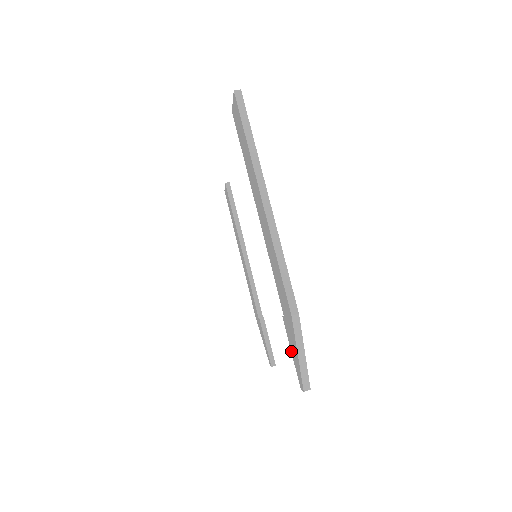
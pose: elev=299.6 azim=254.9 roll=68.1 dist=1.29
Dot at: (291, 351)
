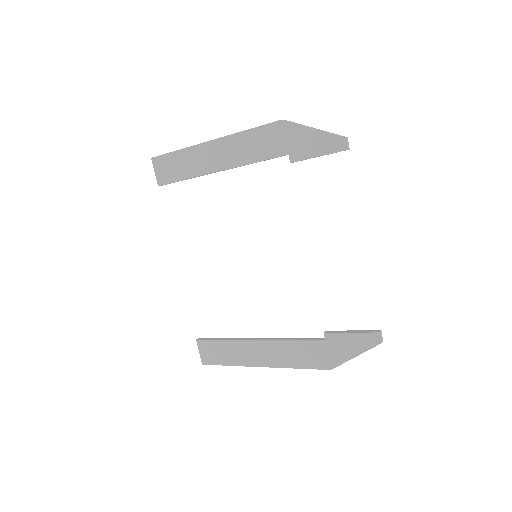
Dot at: (316, 156)
